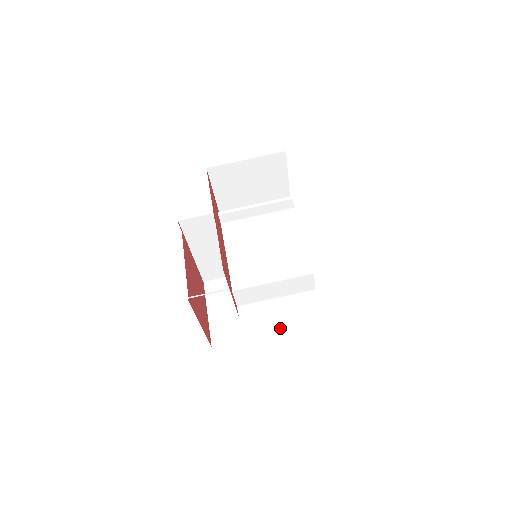
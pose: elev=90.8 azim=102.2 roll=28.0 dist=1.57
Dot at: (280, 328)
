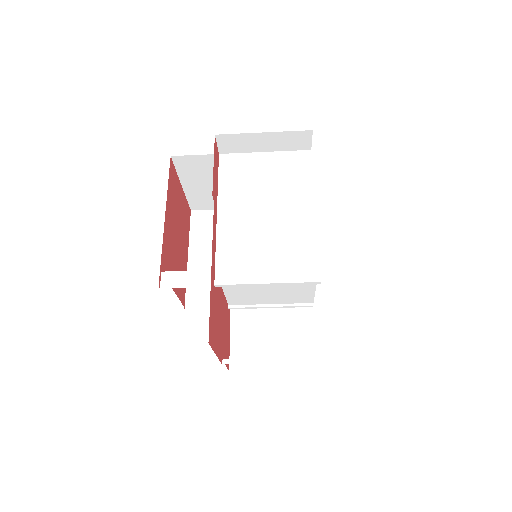
Dot at: occluded
